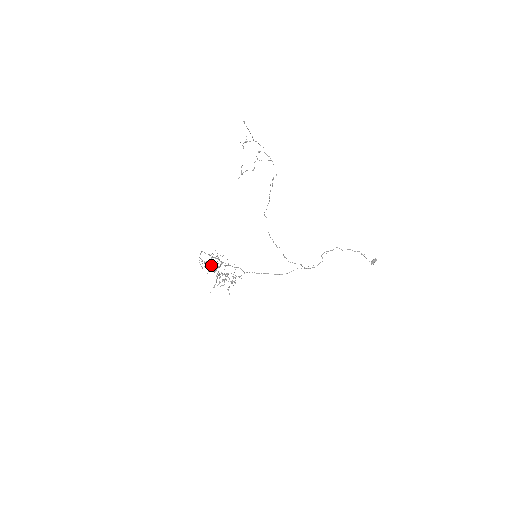
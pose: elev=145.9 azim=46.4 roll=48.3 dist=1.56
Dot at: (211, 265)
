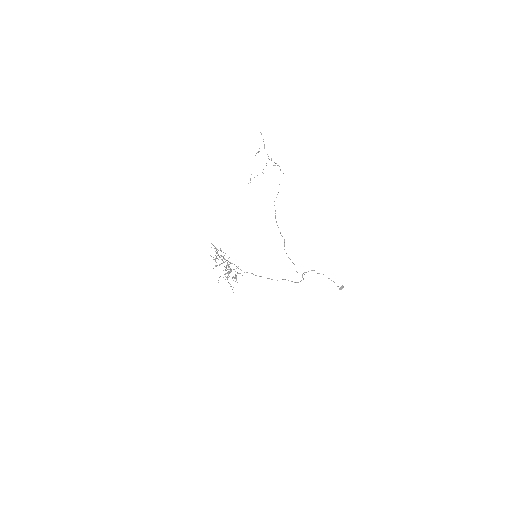
Dot at: (216, 262)
